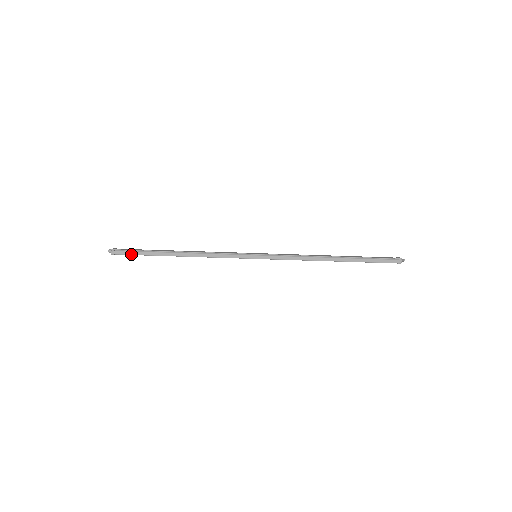
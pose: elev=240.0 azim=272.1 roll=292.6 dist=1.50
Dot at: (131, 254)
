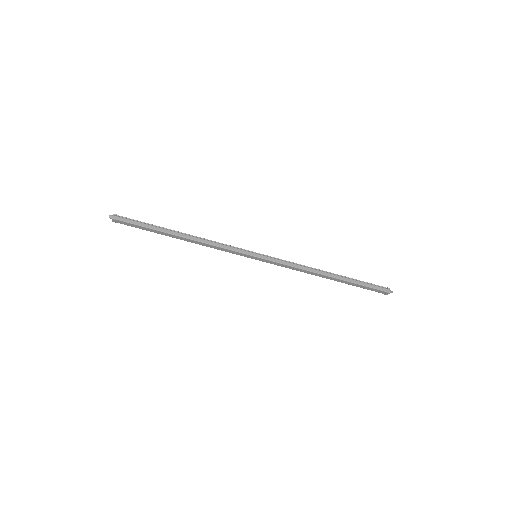
Dot at: (133, 223)
